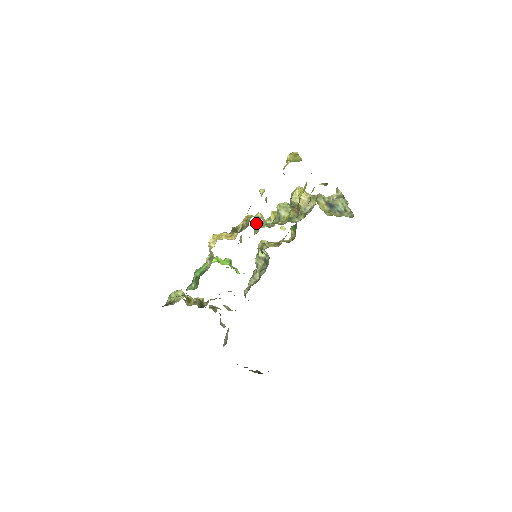
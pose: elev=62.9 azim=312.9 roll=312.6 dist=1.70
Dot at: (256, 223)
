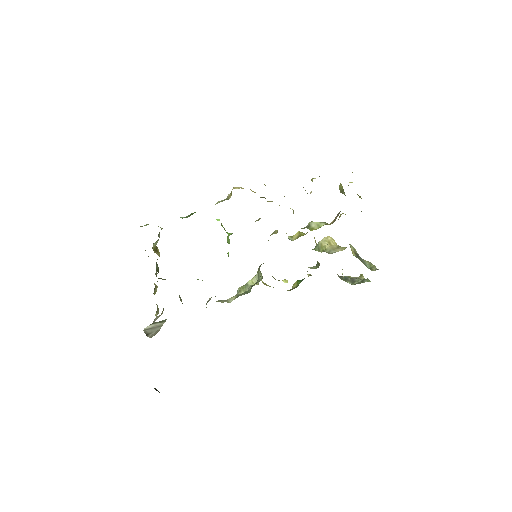
Dot at: occluded
